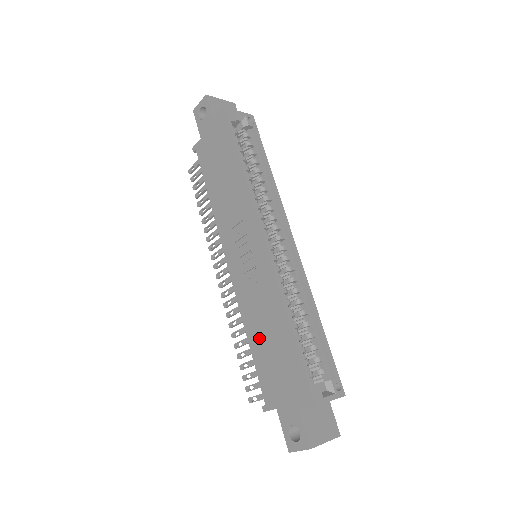
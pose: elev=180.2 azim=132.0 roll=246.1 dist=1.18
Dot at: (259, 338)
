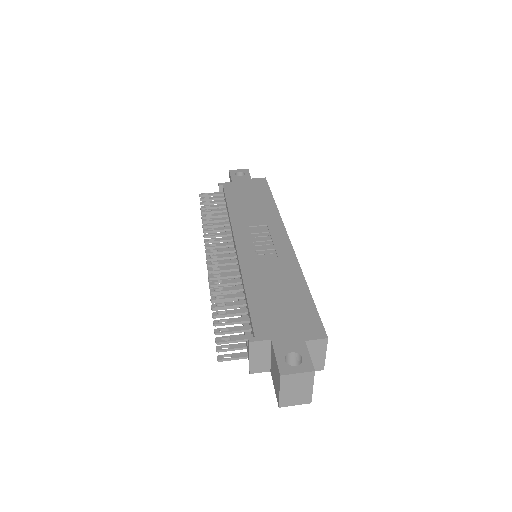
Dot at: (263, 289)
